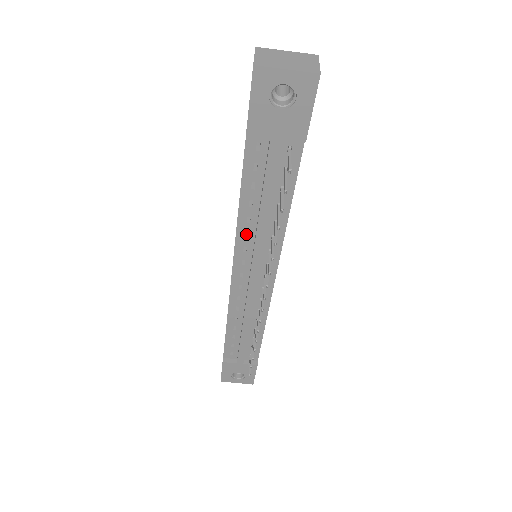
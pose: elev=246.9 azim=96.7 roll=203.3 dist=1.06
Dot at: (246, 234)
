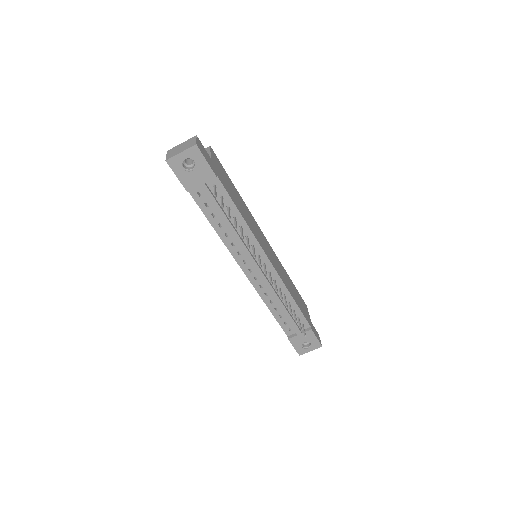
Dot at: (233, 244)
